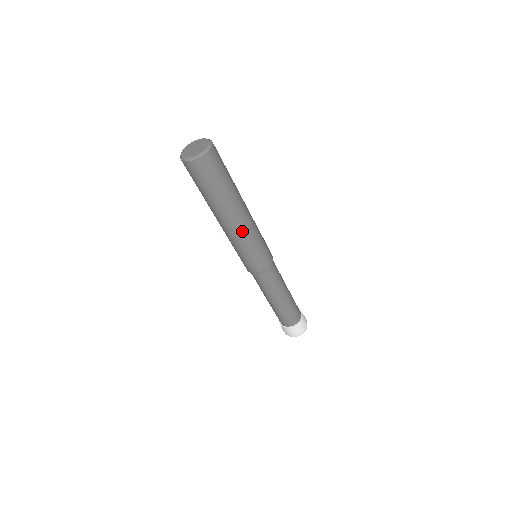
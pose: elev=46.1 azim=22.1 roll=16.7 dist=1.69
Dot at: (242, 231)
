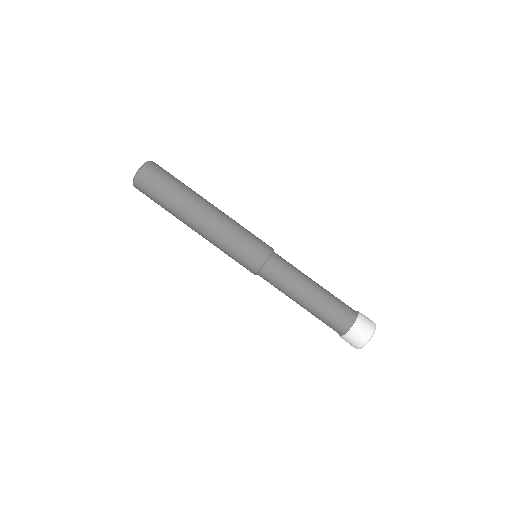
Dot at: (221, 216)
